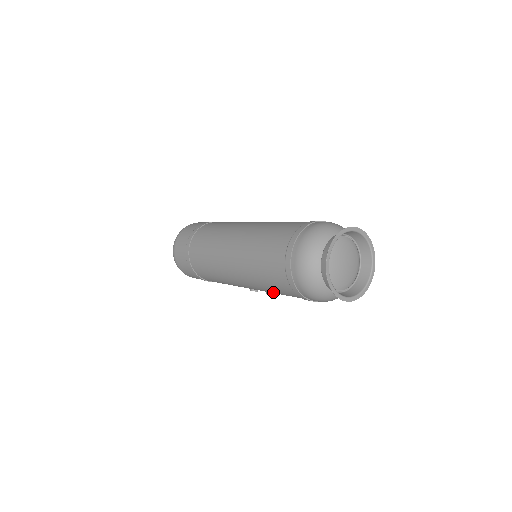
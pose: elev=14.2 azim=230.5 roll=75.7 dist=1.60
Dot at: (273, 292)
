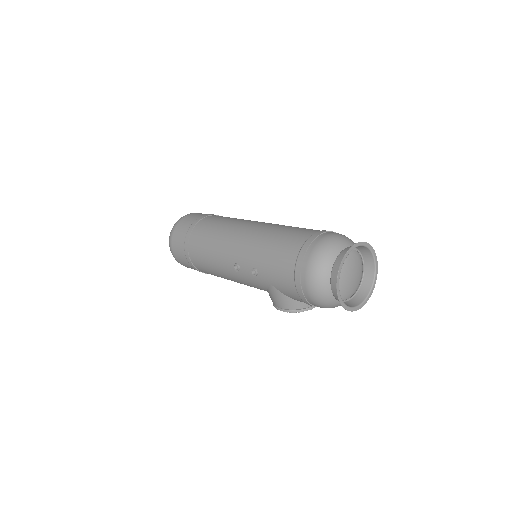
Dot at: (263, 266)
